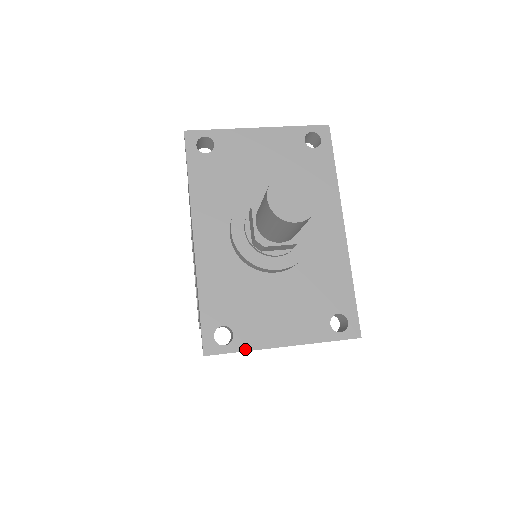
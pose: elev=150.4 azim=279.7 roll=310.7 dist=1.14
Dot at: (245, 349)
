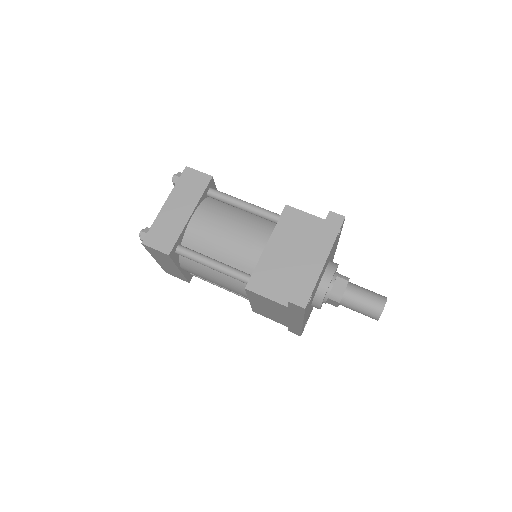
Dot at: occluded
